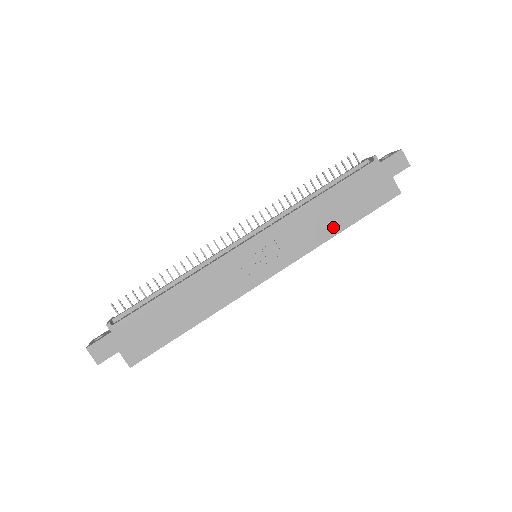
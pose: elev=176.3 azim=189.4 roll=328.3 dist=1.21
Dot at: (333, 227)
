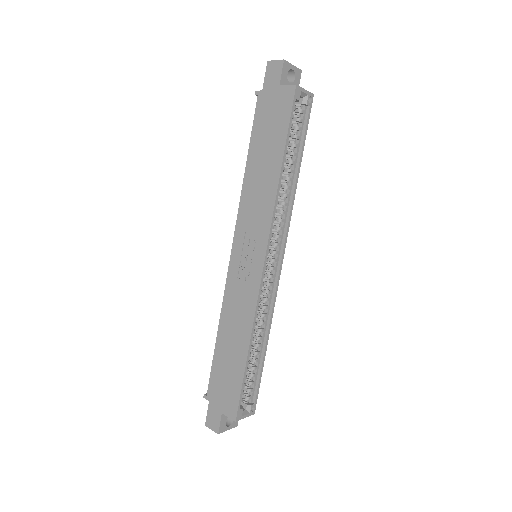
Dot at: (273, 174)
